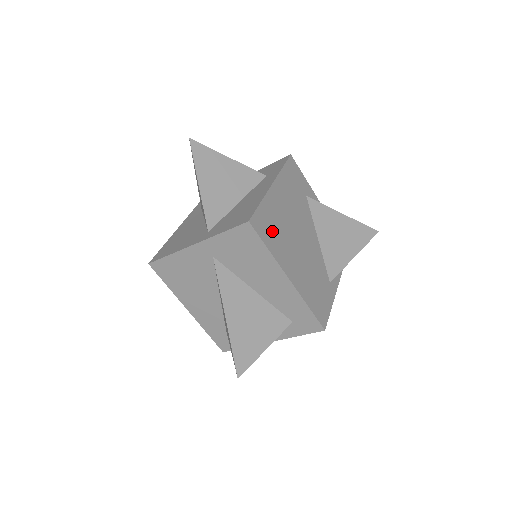
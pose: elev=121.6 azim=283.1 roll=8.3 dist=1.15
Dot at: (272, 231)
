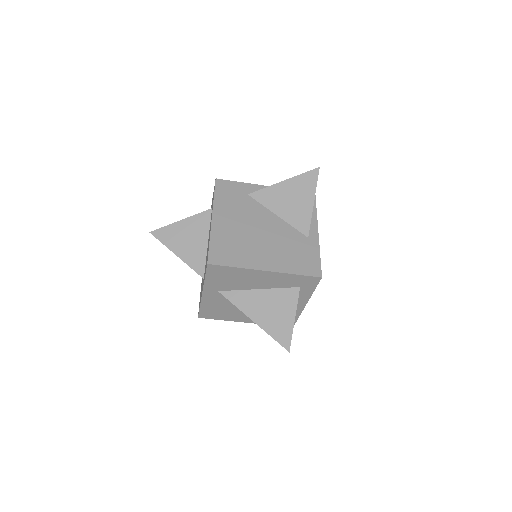
Dot at: (231, 251)
